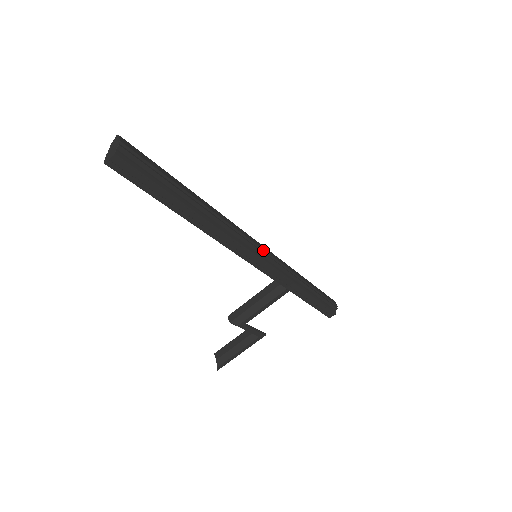
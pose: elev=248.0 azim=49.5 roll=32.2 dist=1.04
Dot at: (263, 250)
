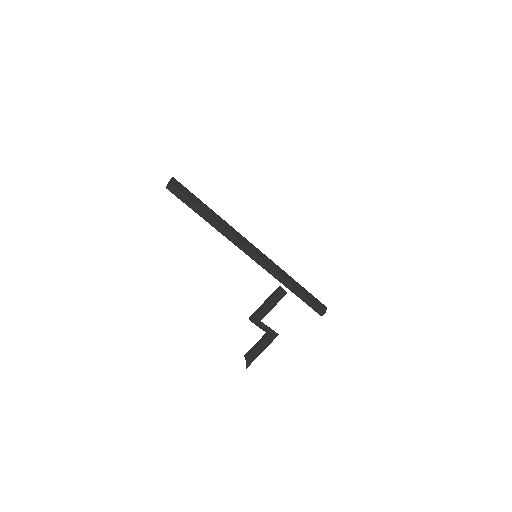
Dot at: (260, 251)
